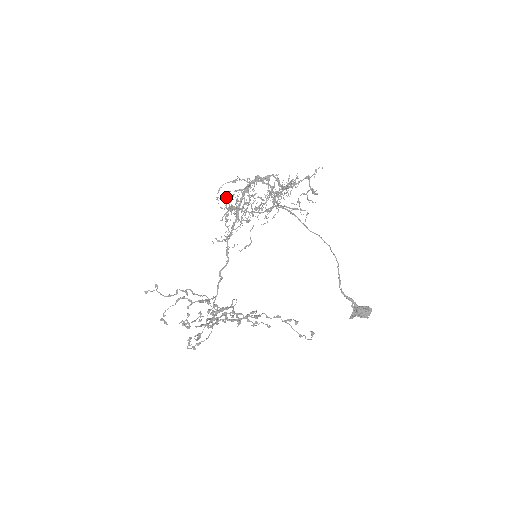
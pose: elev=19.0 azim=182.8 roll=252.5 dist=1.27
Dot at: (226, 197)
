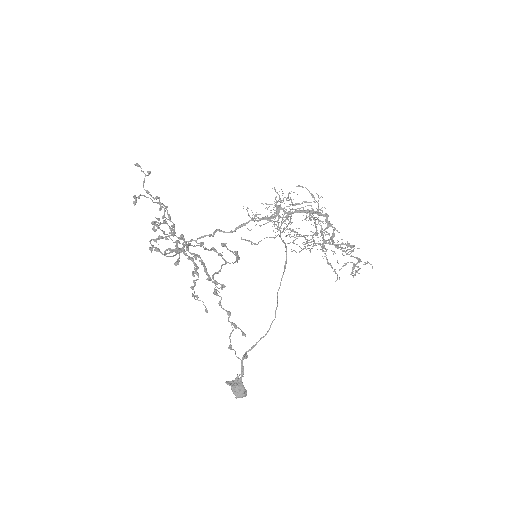
Dot at: occluded
